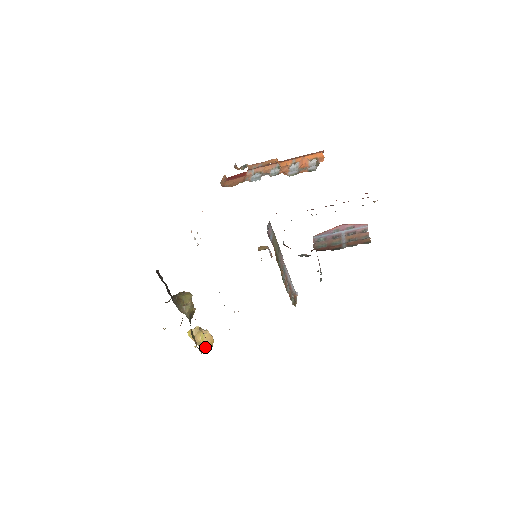
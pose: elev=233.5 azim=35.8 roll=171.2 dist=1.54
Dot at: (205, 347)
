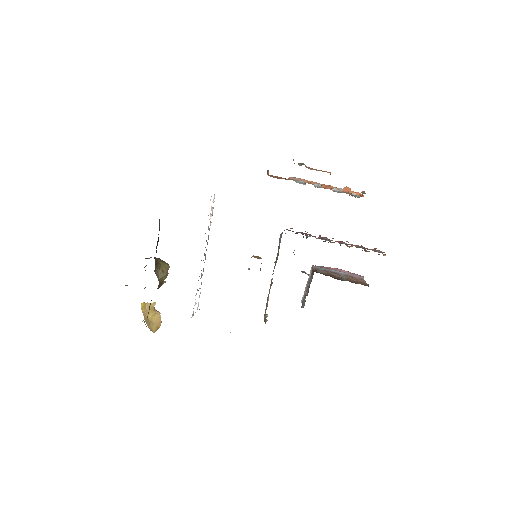
Dot at: (151, 327)
